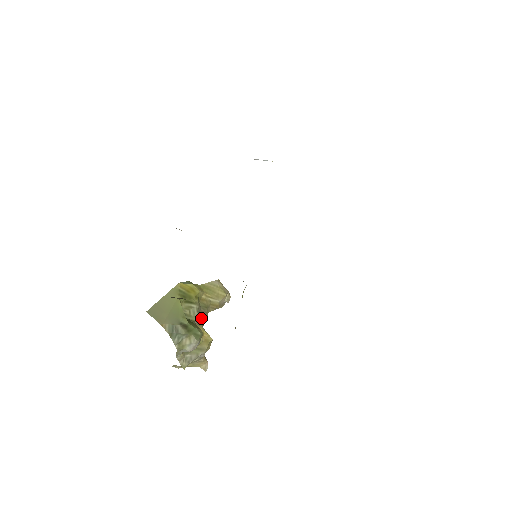
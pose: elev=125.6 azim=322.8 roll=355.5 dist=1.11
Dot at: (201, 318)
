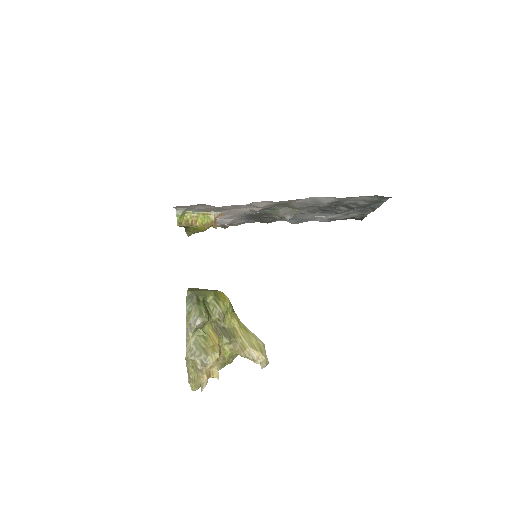
Dot at: (223, 334)
